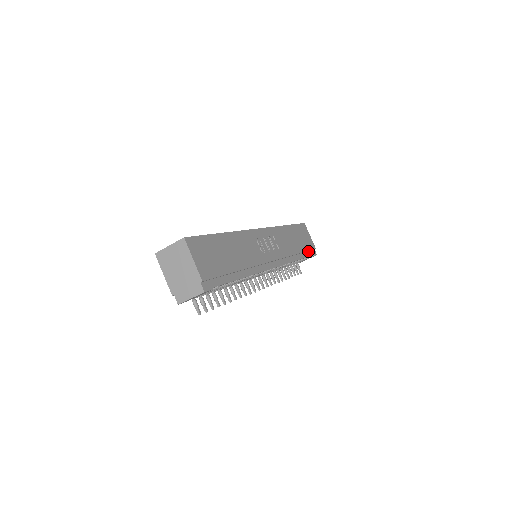
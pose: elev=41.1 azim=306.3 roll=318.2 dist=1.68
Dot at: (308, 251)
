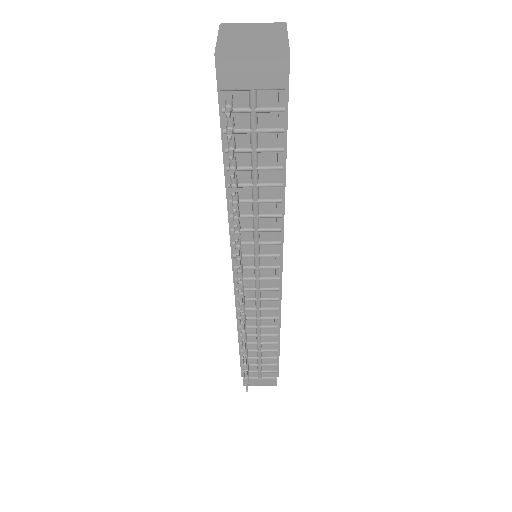
Dot at: occluded
